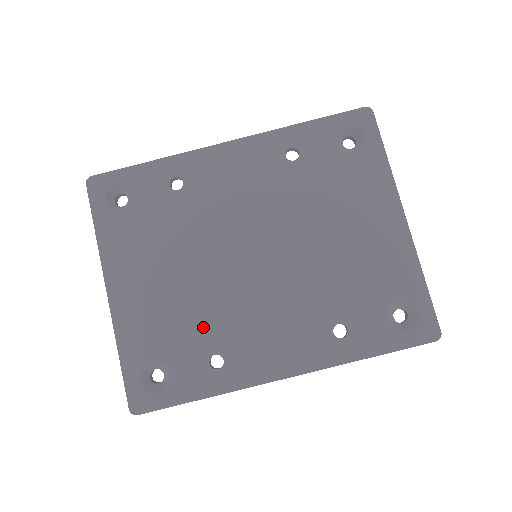
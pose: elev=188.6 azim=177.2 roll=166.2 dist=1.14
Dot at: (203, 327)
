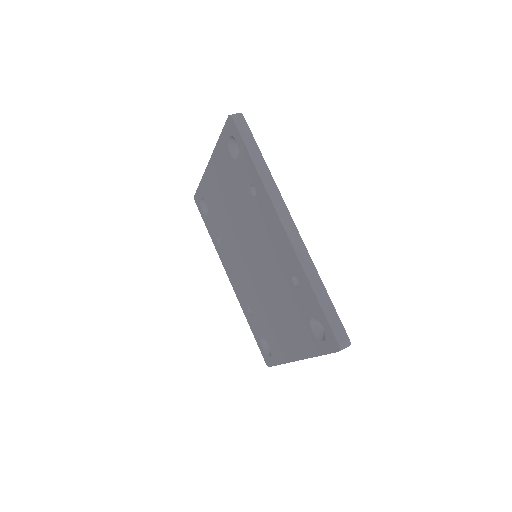
Dot at: (223, 229)
